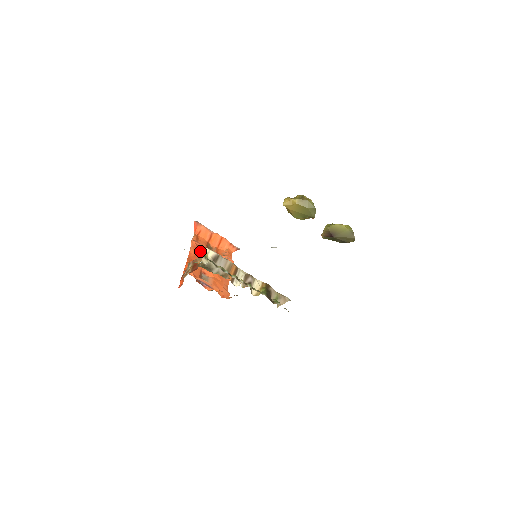
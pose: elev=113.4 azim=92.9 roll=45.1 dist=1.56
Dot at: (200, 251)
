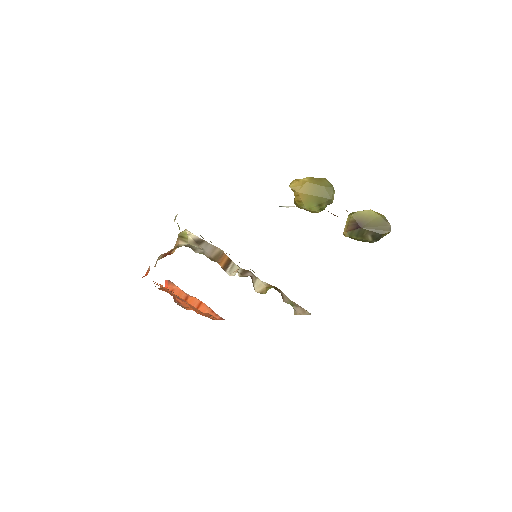
Dot at: occluded
